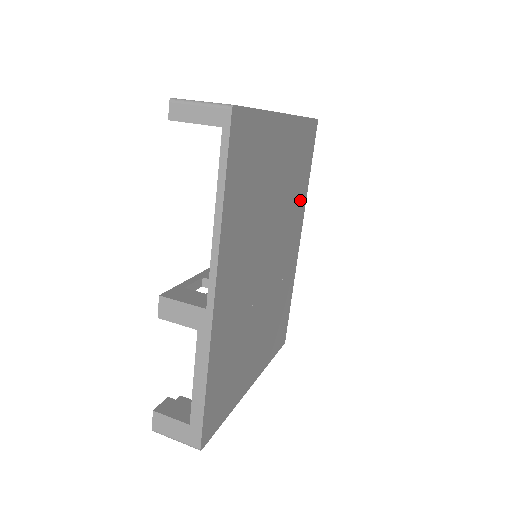
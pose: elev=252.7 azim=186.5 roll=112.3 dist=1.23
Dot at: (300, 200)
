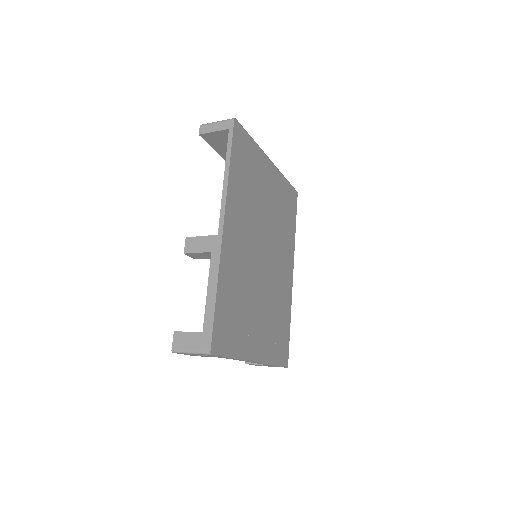
Dot at: (289, 239)
